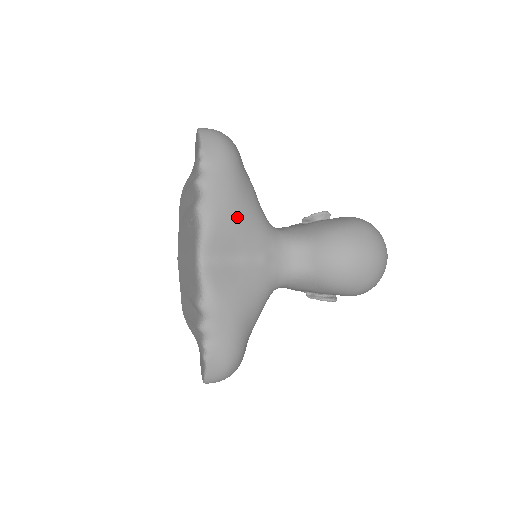
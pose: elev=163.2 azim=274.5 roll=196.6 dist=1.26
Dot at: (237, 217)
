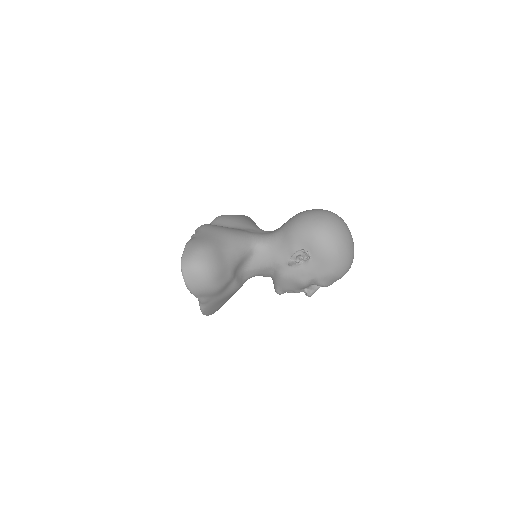
Dot at: (237, 218)
